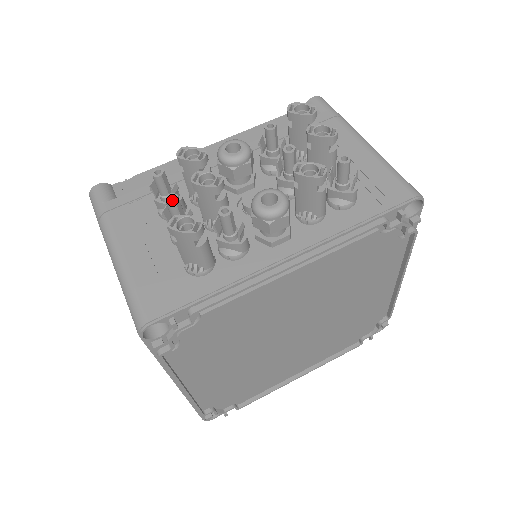
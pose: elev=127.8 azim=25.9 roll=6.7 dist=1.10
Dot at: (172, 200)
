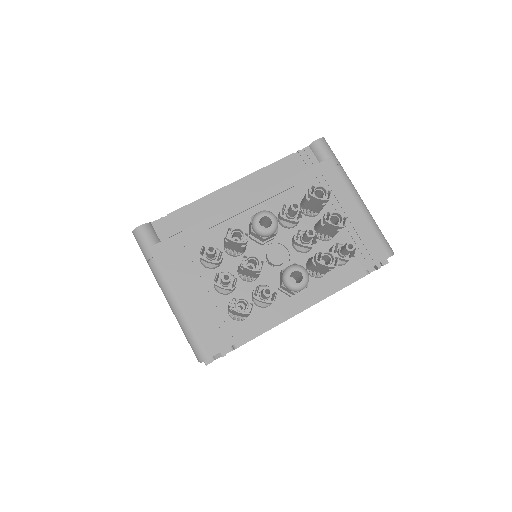
Dot at: (225, 275)
